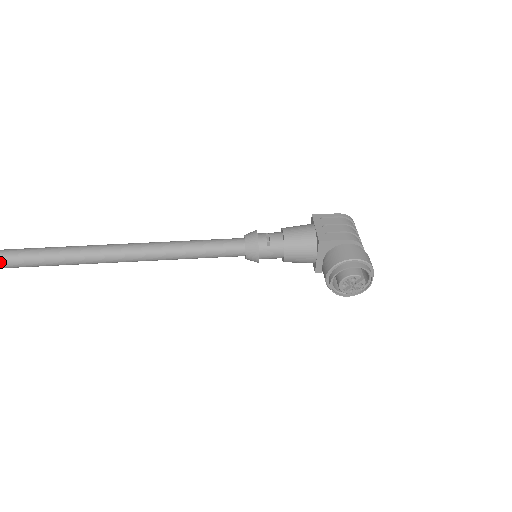
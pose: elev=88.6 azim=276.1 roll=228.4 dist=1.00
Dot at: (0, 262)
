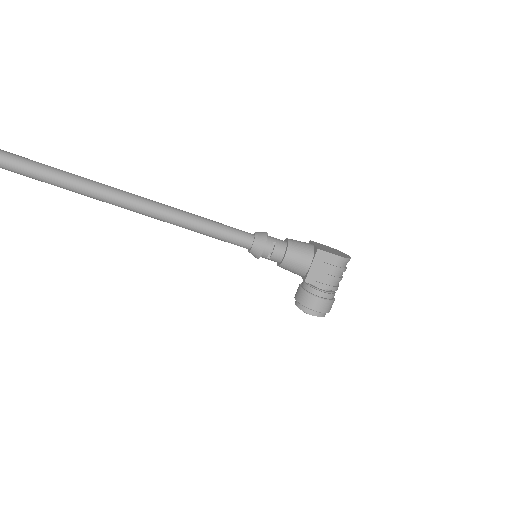
Dot at: (39, 180)
